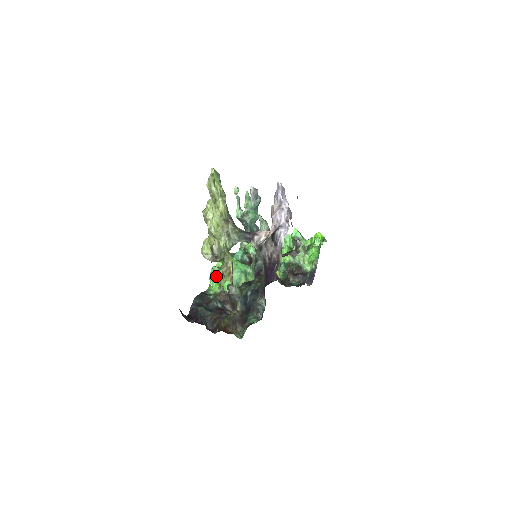
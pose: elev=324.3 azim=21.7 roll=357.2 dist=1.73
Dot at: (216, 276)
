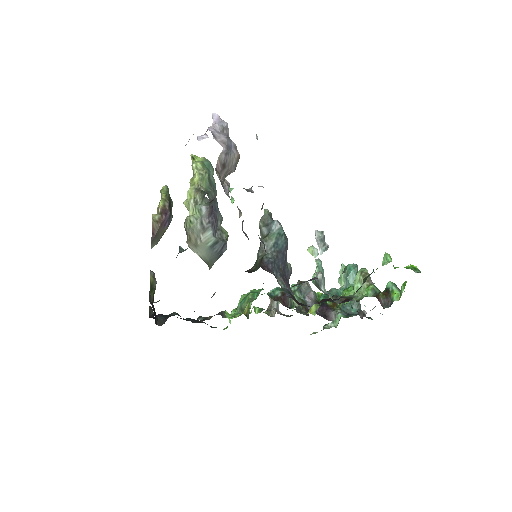
Dot at: (234, 312)
